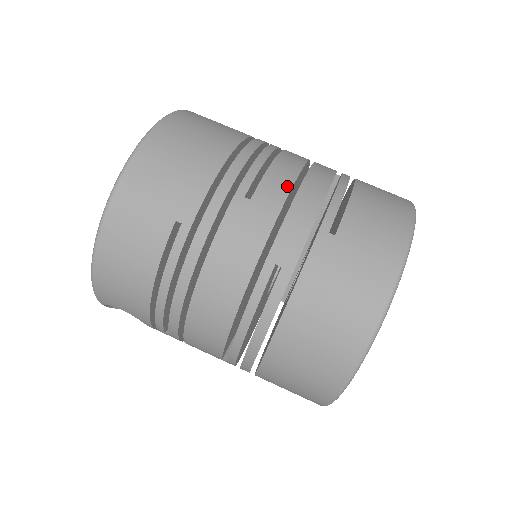
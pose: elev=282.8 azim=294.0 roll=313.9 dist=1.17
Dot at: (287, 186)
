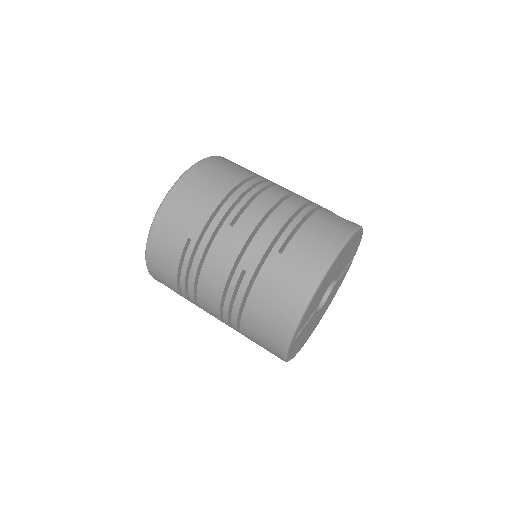
Dot at: (258, 218)
